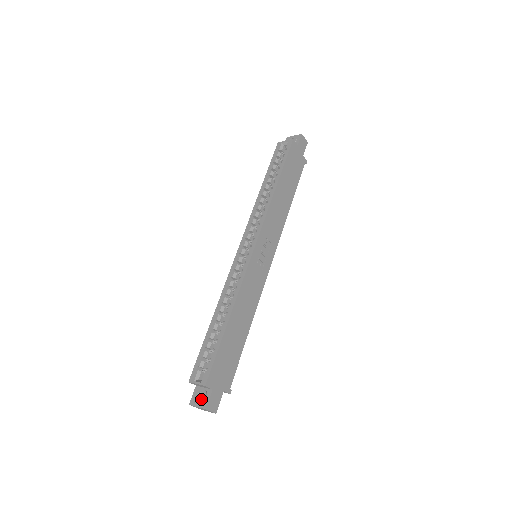
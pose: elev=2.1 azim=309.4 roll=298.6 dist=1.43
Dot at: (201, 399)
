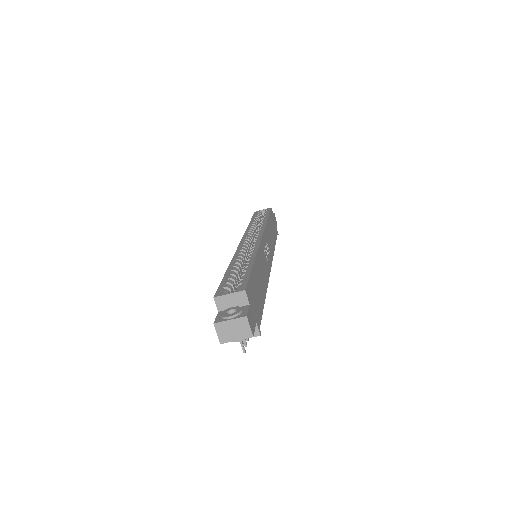
Dot at: (235, 311)
